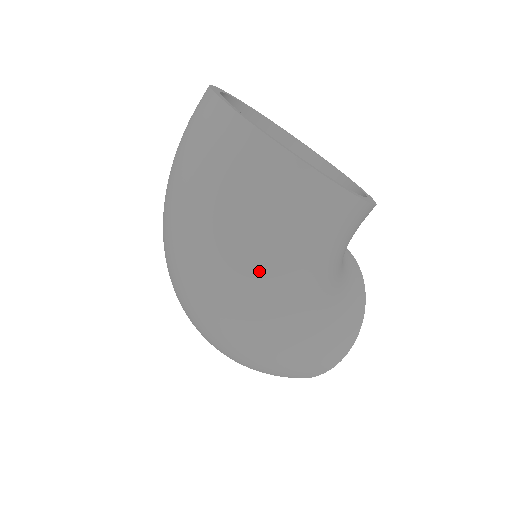
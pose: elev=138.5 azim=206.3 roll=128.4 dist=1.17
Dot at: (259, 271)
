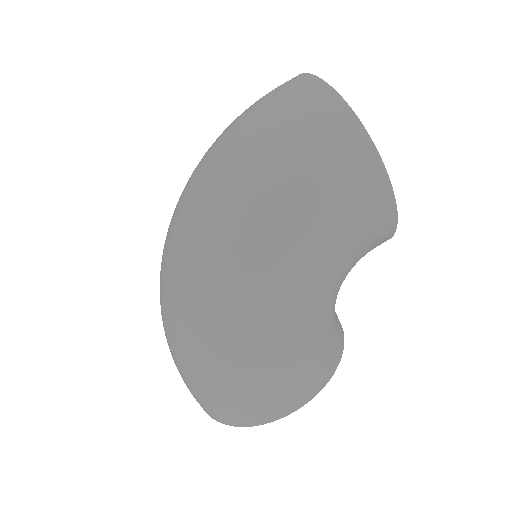
Dot at: (277, 211)
